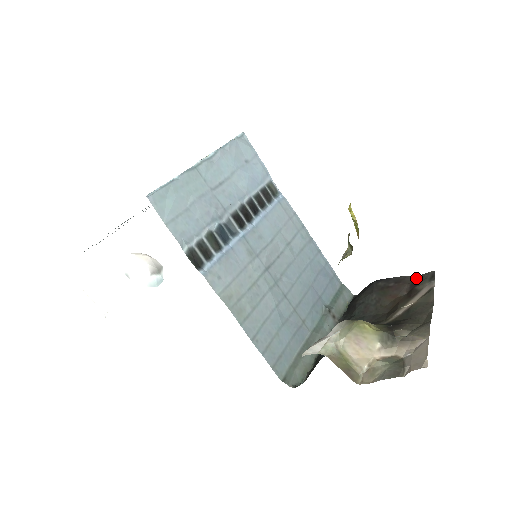
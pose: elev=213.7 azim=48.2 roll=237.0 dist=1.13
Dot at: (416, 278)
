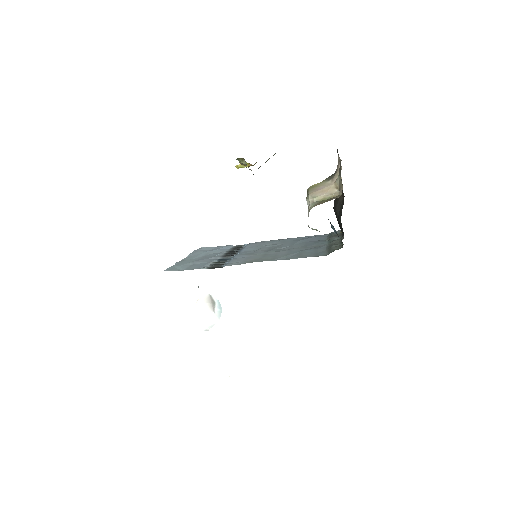
Dot at: occluded
